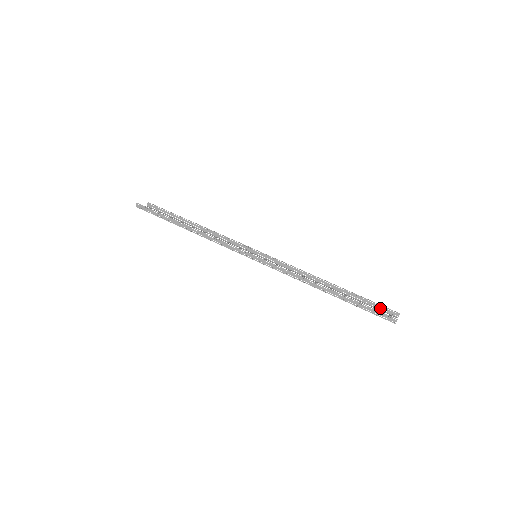
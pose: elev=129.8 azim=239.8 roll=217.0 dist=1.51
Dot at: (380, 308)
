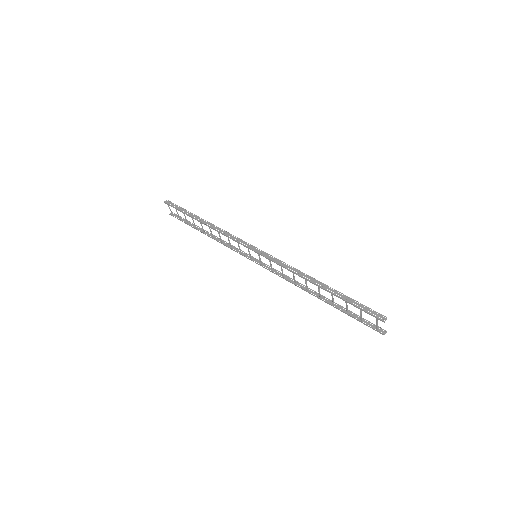
Dot at: (367, 323)
